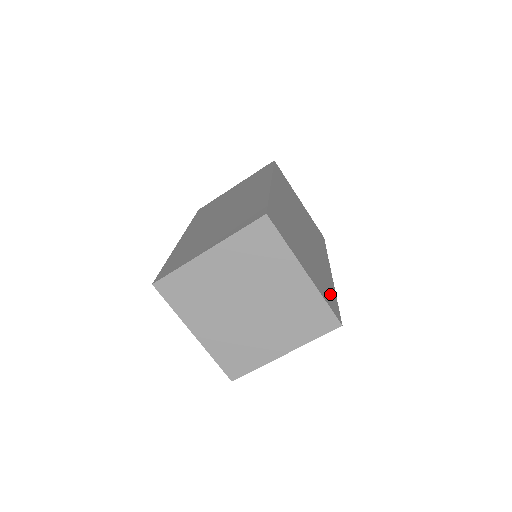
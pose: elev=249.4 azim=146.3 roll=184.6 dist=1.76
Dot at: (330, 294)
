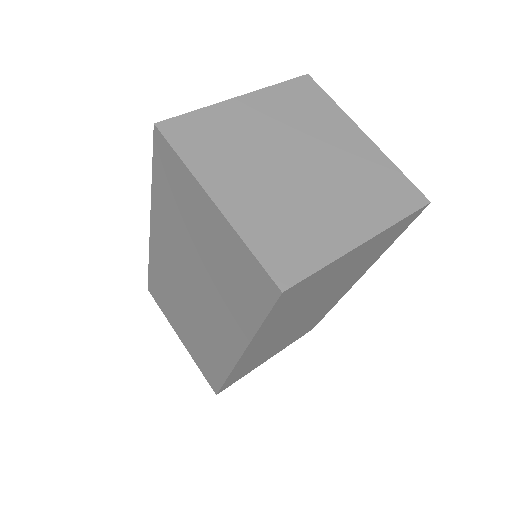
Dot at: occluded
